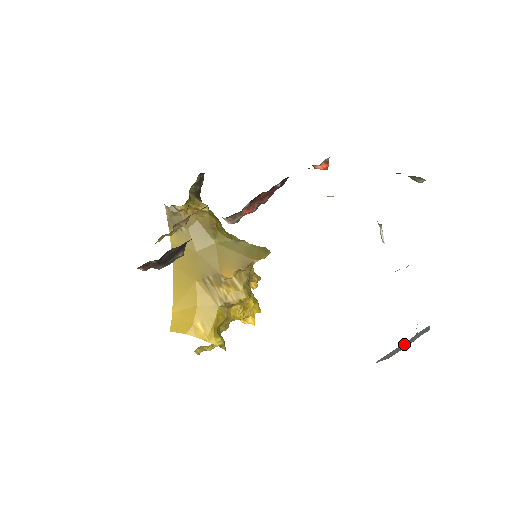
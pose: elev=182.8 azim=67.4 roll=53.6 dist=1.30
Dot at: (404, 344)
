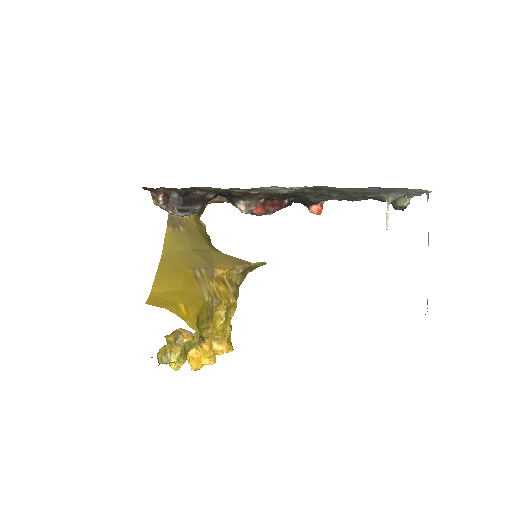
Dot at: occluded
